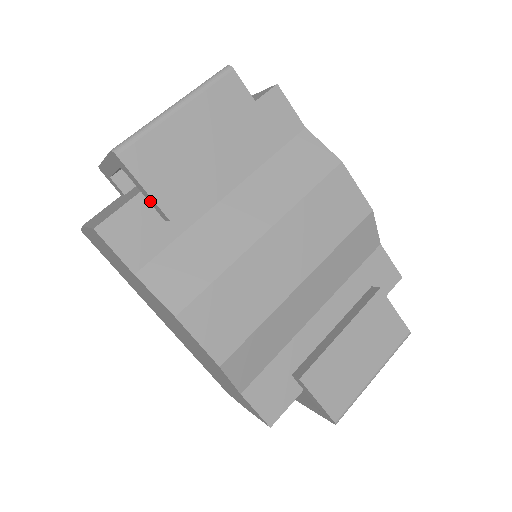
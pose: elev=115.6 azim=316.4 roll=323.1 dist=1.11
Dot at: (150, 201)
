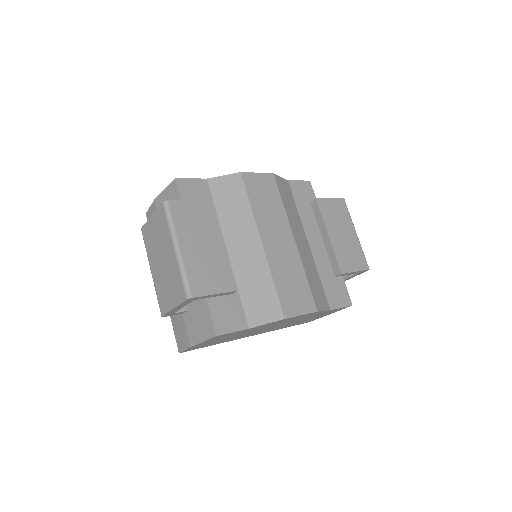
Dot at: (220, 295)
